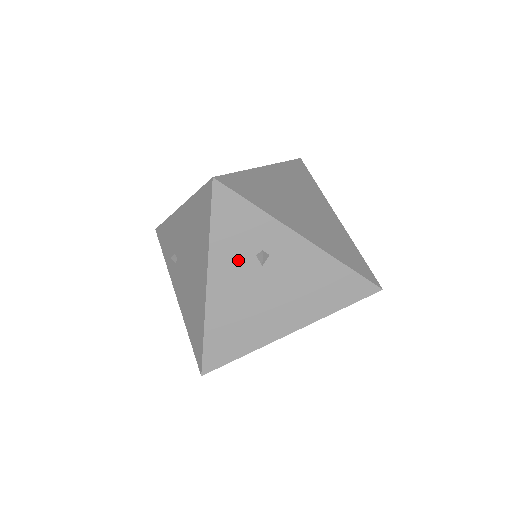
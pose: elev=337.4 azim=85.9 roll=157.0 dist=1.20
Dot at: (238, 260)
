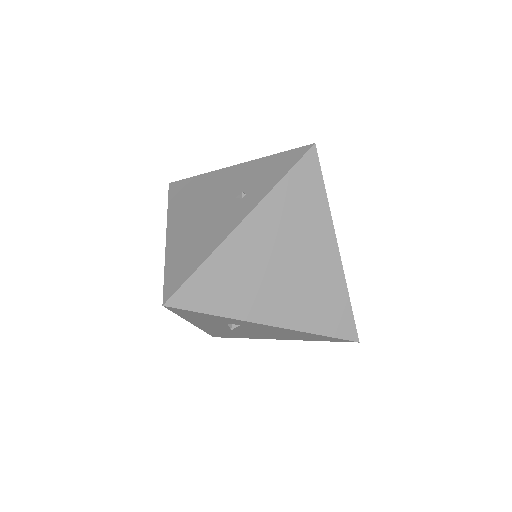
Dot at: (213, 323)
